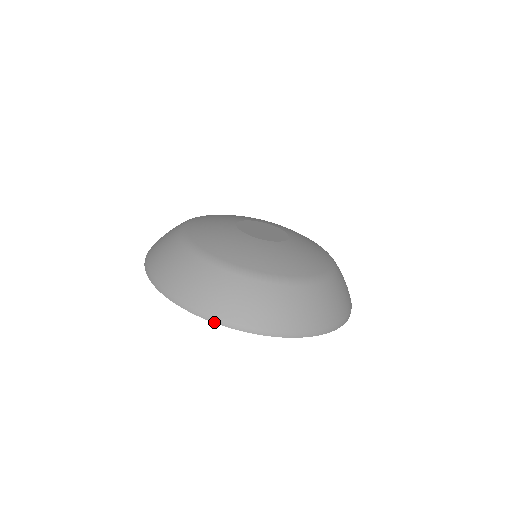
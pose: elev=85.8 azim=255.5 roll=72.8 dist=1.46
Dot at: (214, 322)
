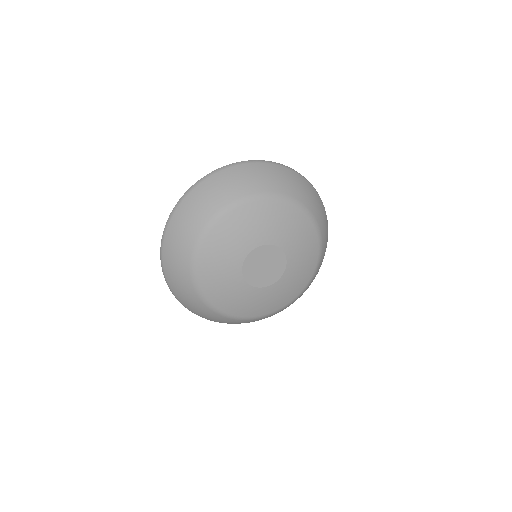
Dot at: (165, 279)
